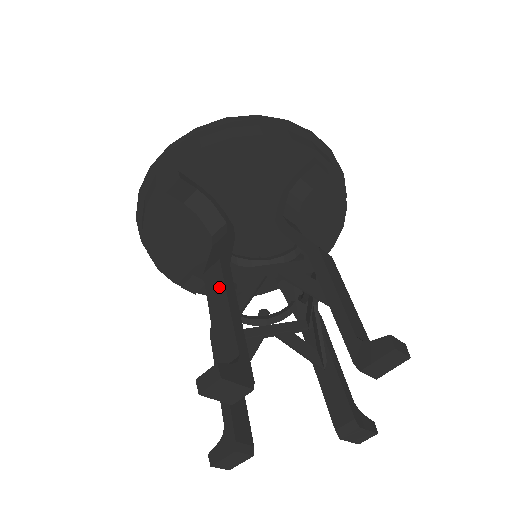
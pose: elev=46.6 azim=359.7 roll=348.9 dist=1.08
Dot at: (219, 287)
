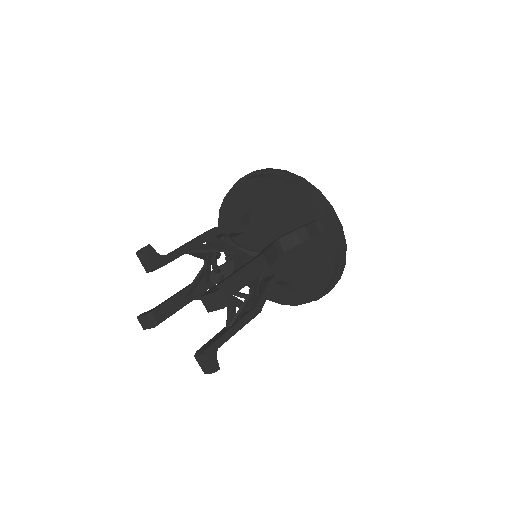
Dot at: (199, 236)
